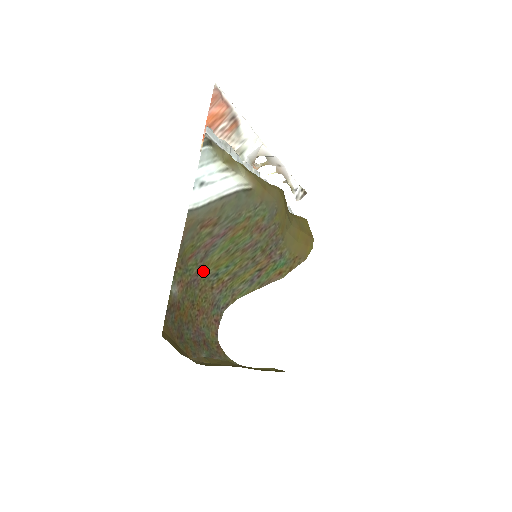
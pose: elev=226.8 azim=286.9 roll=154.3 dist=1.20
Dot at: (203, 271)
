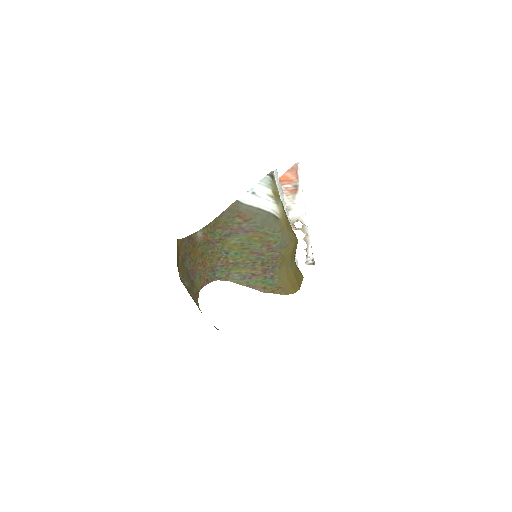
Dot at: (221, 243)
